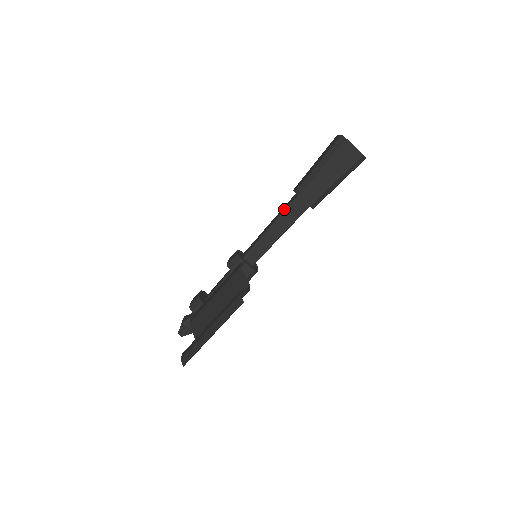
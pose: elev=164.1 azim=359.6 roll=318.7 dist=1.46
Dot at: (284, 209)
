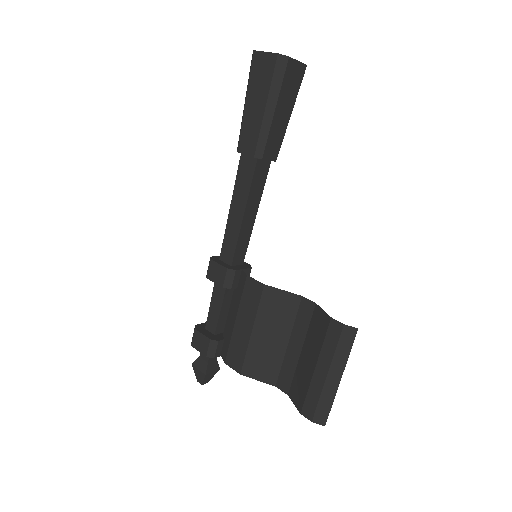
Dot at: (248, 183)
